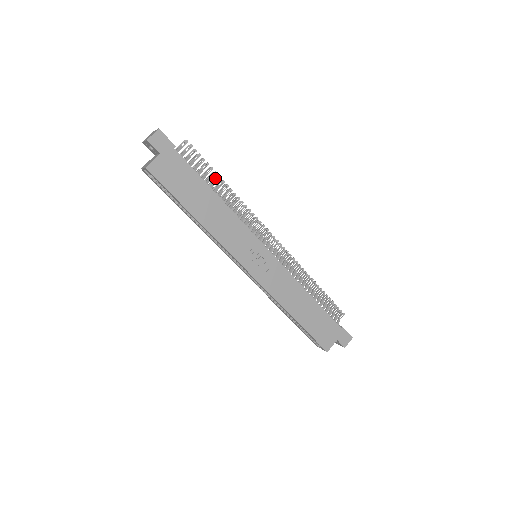
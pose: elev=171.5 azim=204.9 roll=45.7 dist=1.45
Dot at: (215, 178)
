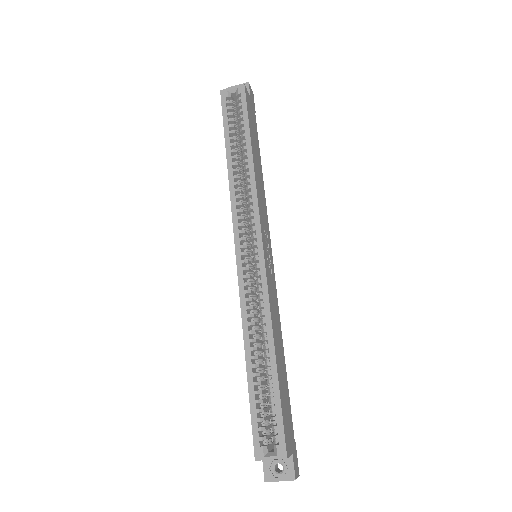
Dot at: occluded
